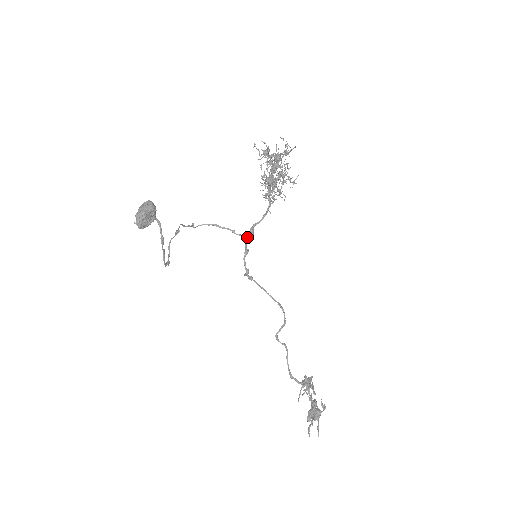
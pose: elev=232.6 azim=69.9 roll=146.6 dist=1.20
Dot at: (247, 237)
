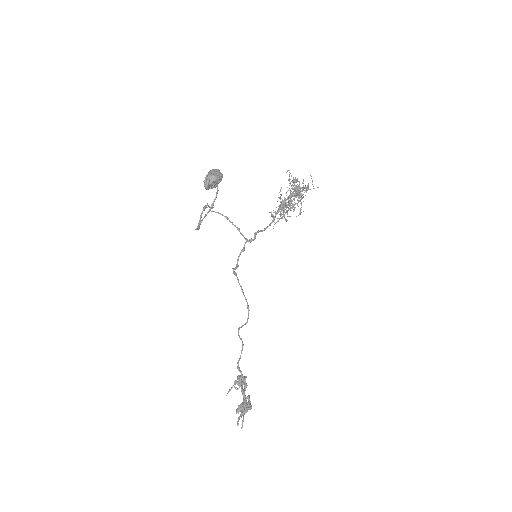
Dot at: (247, 239)
